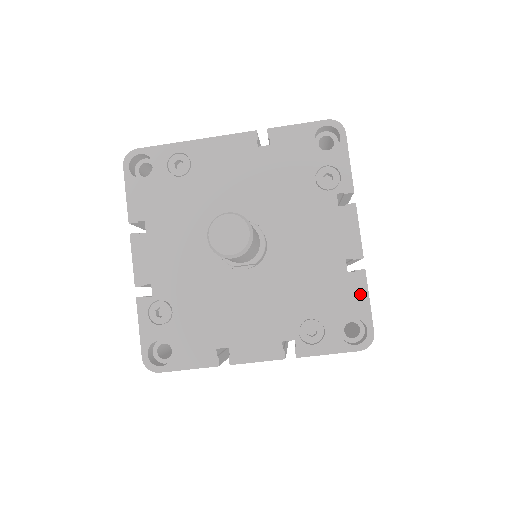
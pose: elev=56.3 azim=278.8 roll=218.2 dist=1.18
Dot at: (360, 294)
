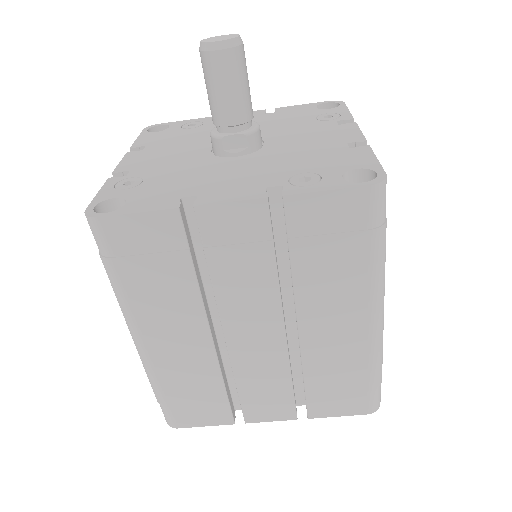
Dot at: (365, 156)
